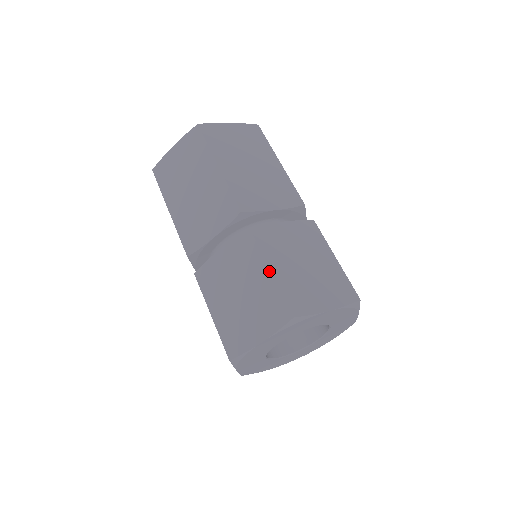
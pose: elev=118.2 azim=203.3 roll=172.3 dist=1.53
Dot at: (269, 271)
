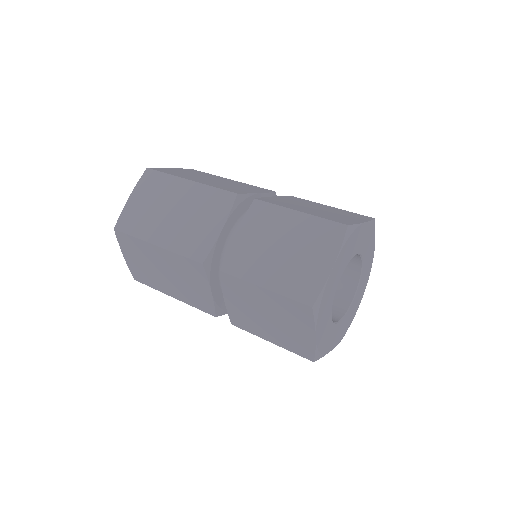
Dot at: occluded
